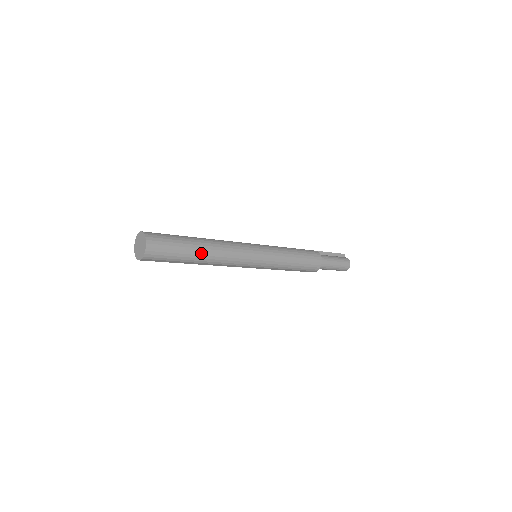
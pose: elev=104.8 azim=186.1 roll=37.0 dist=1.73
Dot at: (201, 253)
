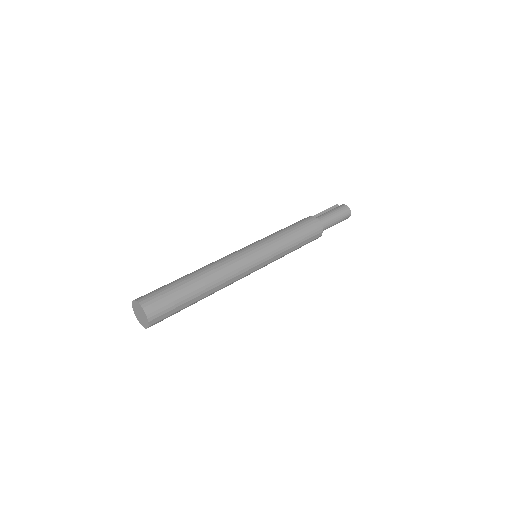
Dot at: (199, 282)
